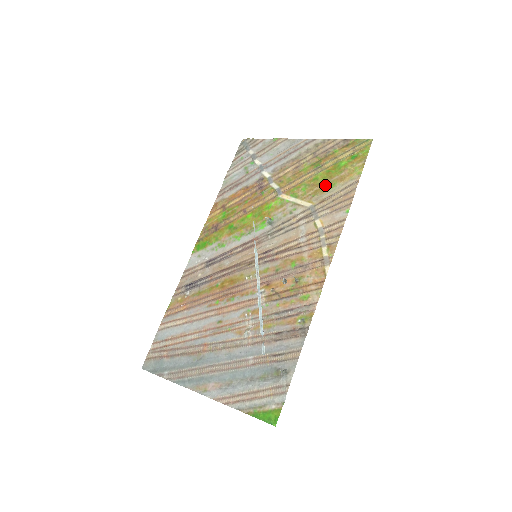
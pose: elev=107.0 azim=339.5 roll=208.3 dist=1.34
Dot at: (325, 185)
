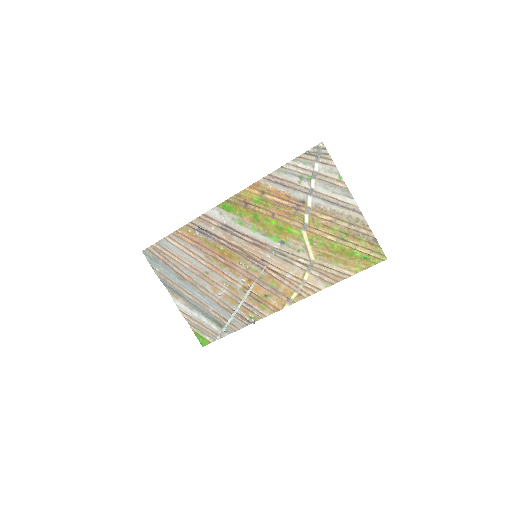
Dot at: (333, 256)
